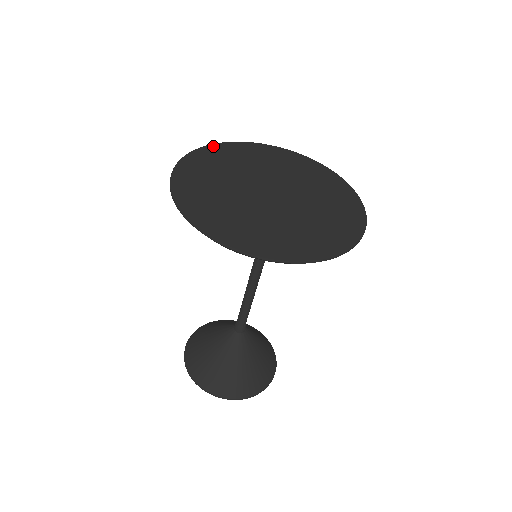
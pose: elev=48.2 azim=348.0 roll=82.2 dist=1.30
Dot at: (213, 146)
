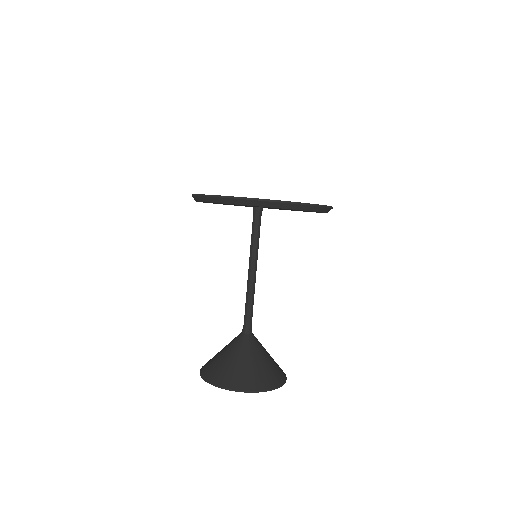
Dot at: occluded
